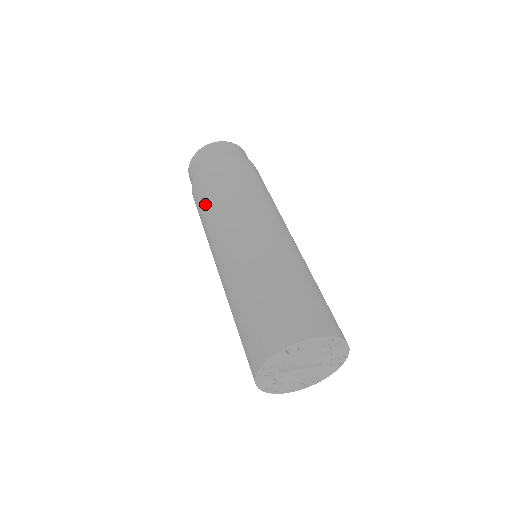
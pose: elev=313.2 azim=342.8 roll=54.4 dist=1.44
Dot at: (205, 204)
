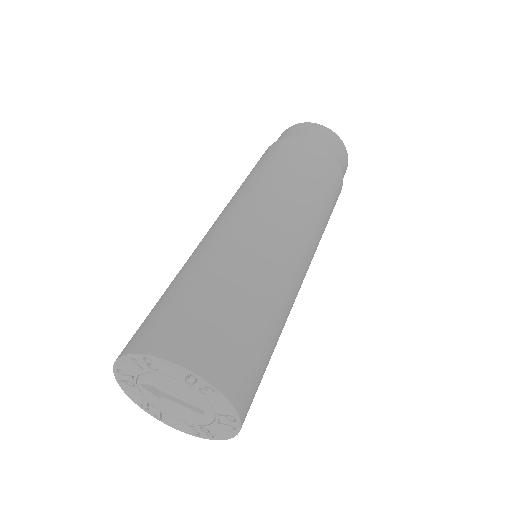
Dot at: occluded
